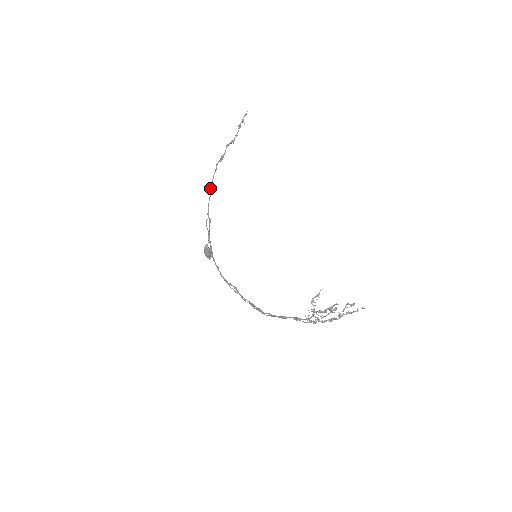
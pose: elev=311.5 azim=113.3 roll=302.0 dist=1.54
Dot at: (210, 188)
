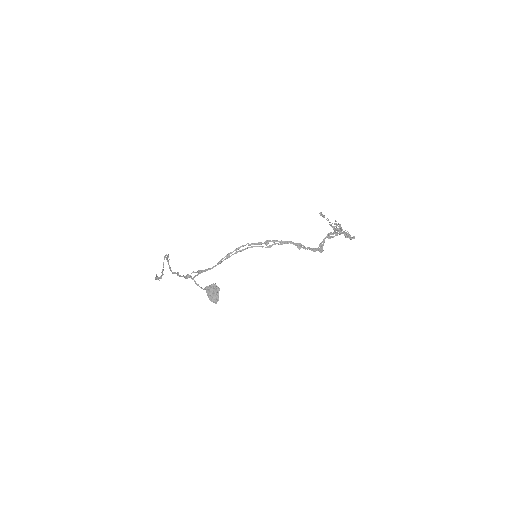
Dot at: (173, 272)
